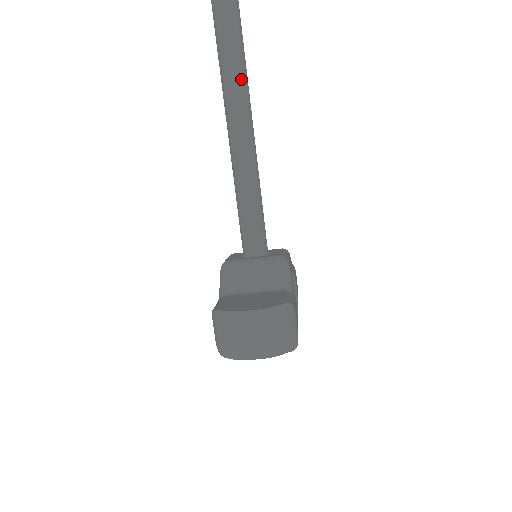
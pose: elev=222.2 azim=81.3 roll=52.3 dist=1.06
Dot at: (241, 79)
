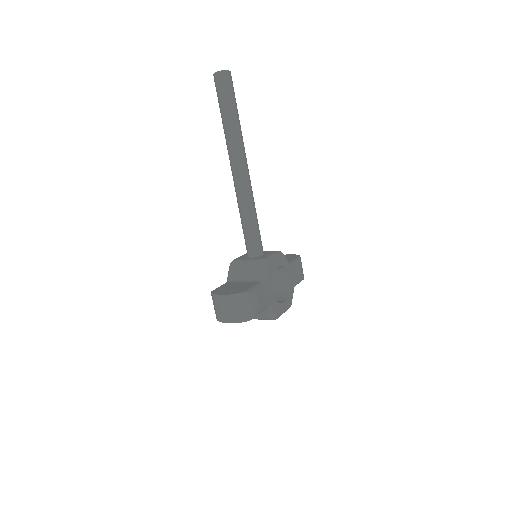
Dot at: (236, 145)
